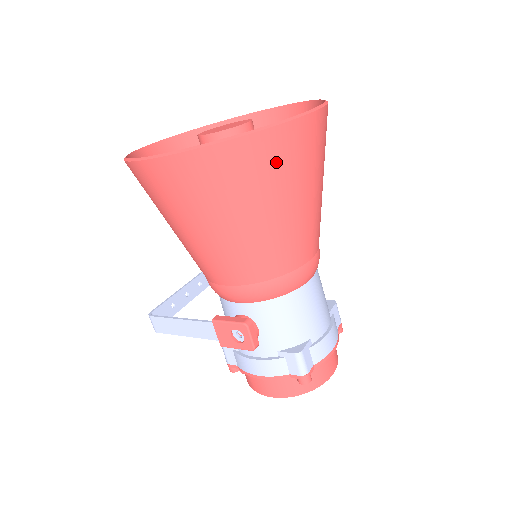
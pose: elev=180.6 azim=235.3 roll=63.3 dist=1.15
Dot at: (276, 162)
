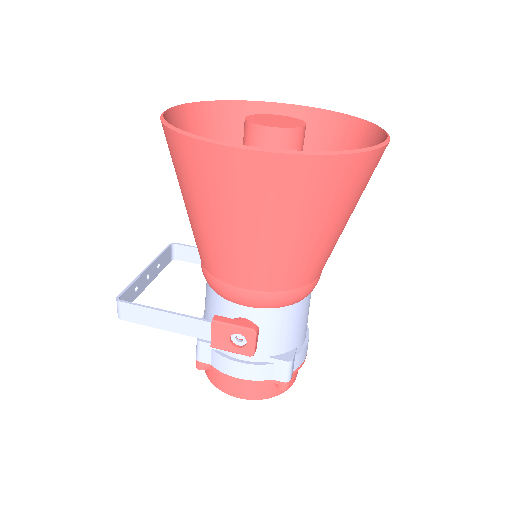
Dot at: (354, 184)
